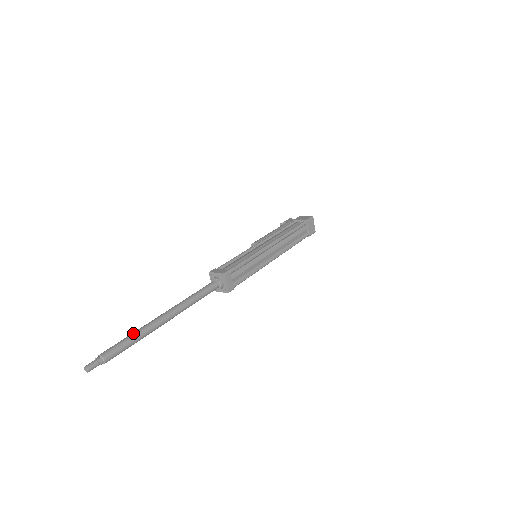
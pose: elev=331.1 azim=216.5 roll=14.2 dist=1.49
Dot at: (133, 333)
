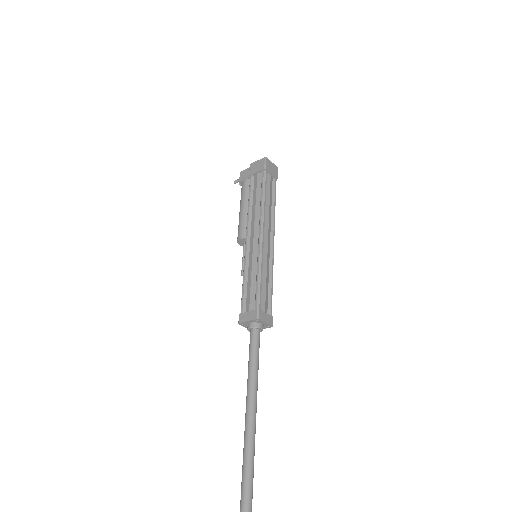
Dot at: (244, 464)
